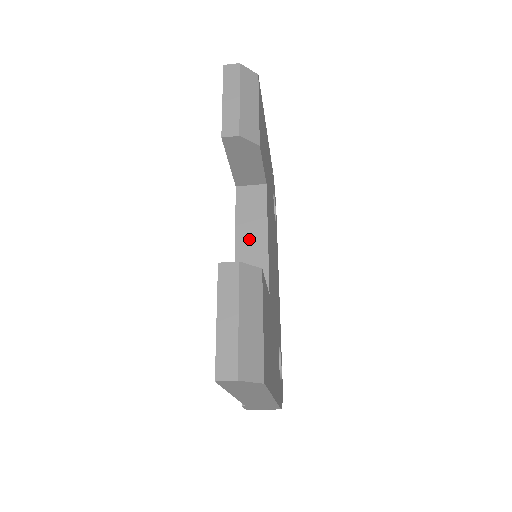
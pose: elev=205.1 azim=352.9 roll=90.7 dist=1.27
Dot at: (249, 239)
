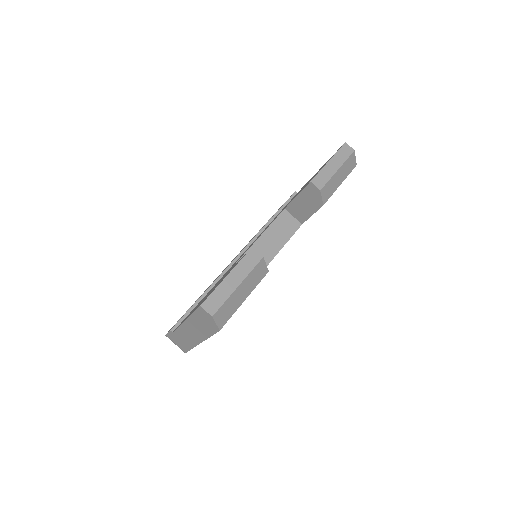
Dot at: (266, 245)
